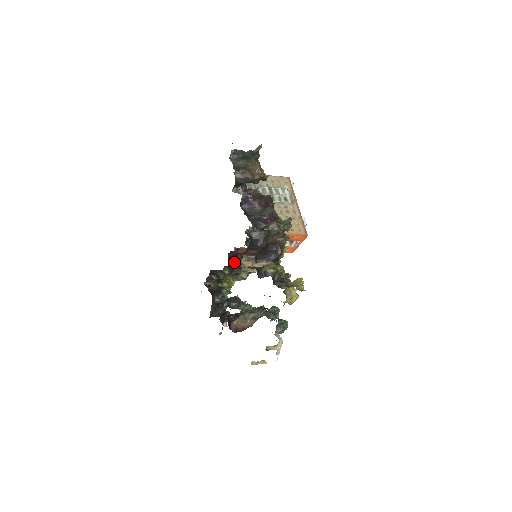
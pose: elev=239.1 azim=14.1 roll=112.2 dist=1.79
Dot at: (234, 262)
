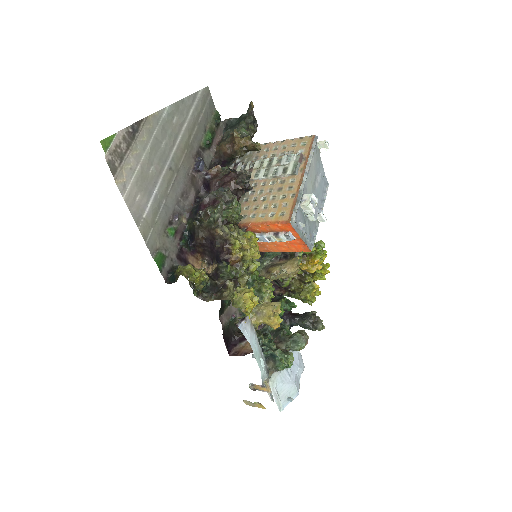
Dot at: occluded
